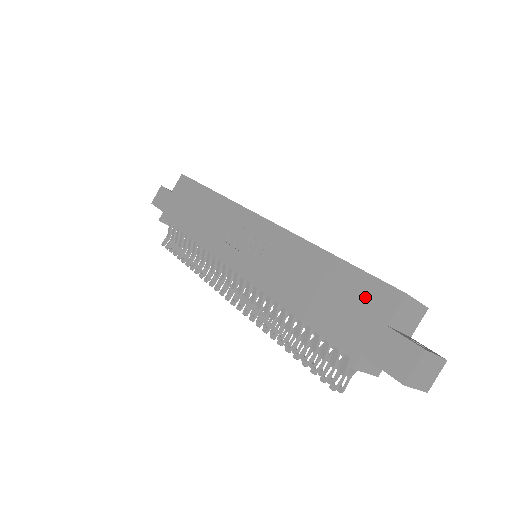
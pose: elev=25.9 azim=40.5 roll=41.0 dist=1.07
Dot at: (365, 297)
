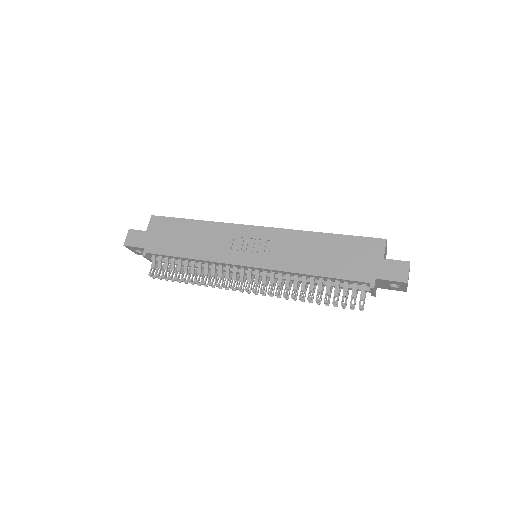
Dot at: (363, 249)
